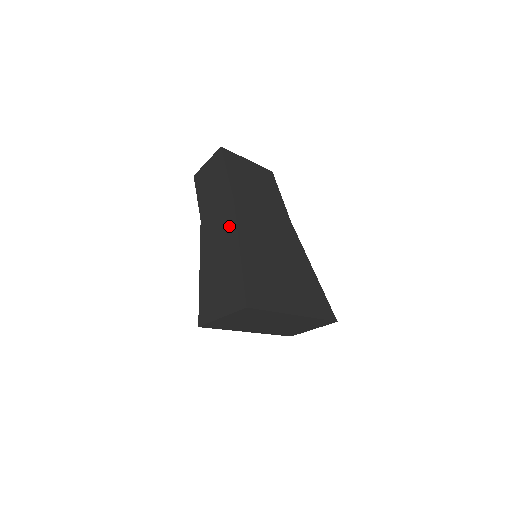
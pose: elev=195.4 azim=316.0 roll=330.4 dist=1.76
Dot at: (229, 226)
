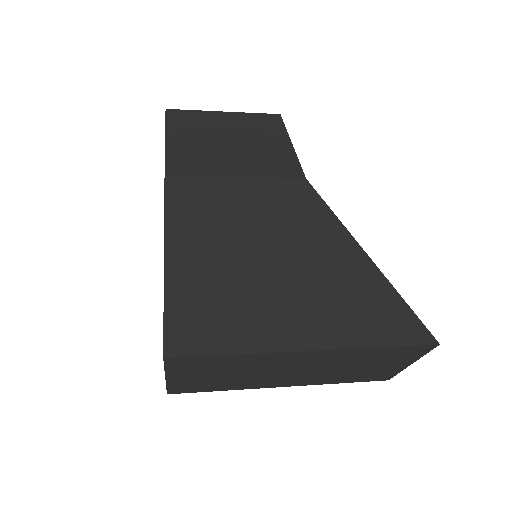
Dot at: occluded
